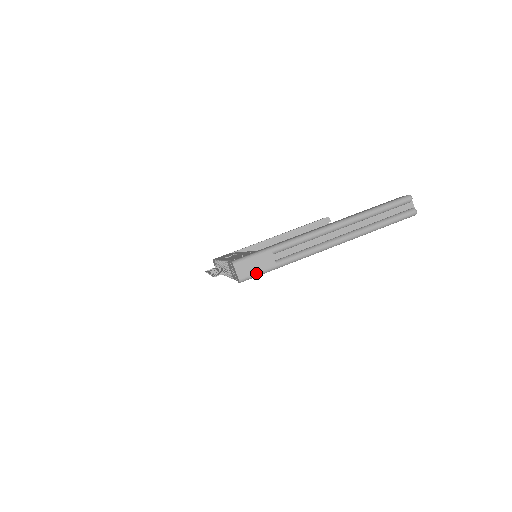
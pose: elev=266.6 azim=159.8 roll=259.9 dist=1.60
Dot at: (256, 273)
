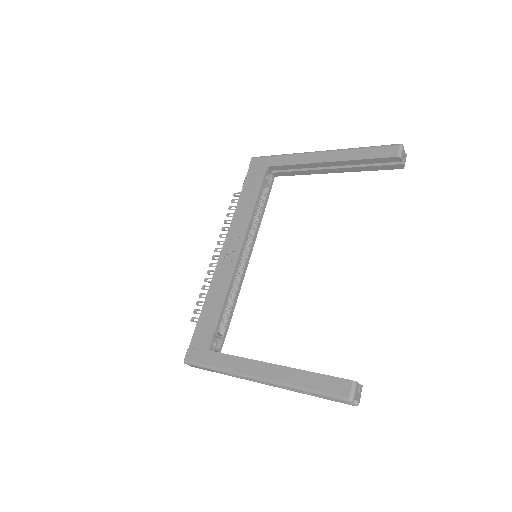
Dot at: occluded
